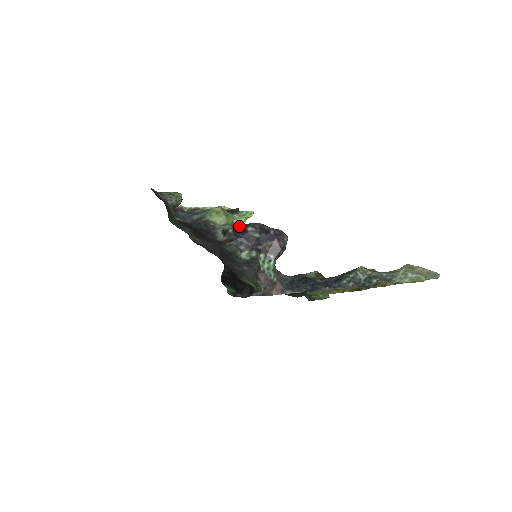
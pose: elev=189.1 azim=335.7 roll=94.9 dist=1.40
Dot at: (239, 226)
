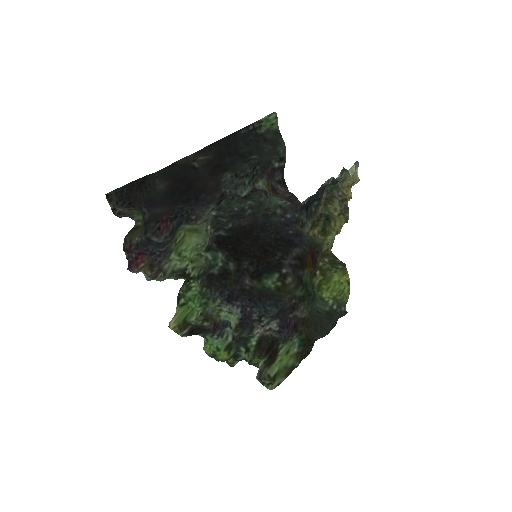
Dot at: (216, 207)
